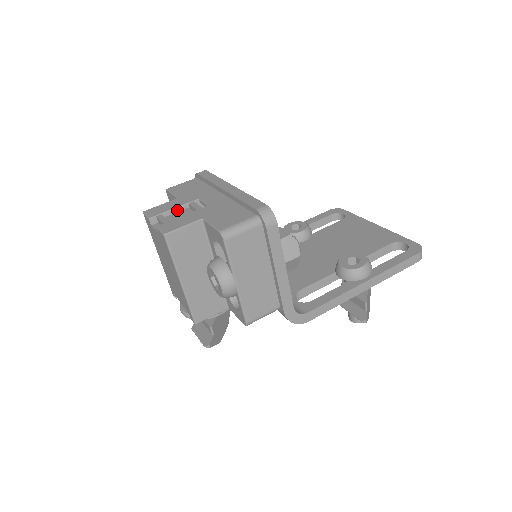
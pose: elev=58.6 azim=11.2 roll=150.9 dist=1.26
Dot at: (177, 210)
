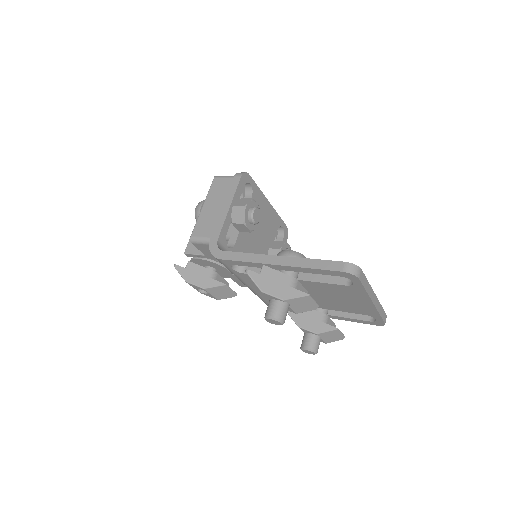
Dot at: occluded
